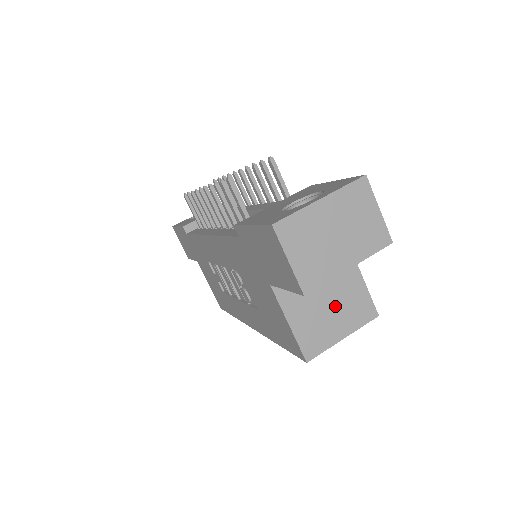
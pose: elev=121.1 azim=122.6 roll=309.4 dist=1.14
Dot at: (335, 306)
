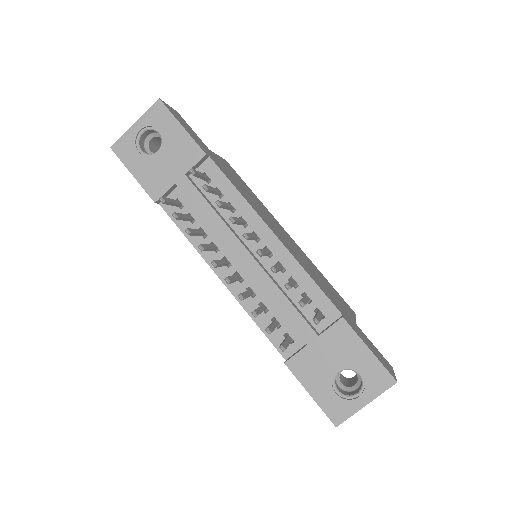
Dot at: occluded
